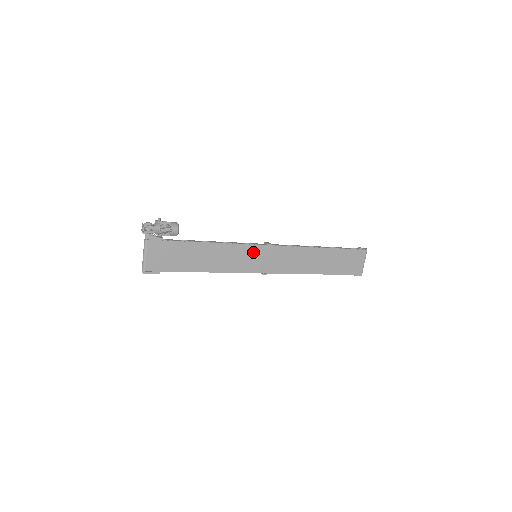
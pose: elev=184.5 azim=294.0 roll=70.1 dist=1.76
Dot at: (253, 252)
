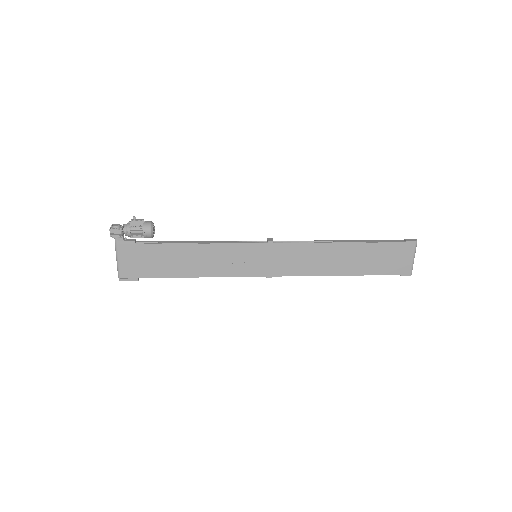
Dot at: (250, 252)
